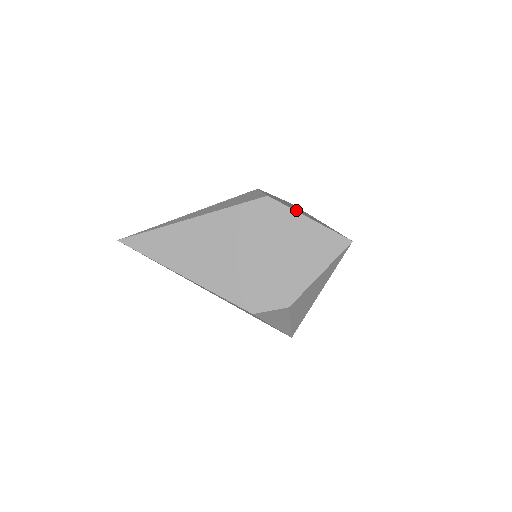
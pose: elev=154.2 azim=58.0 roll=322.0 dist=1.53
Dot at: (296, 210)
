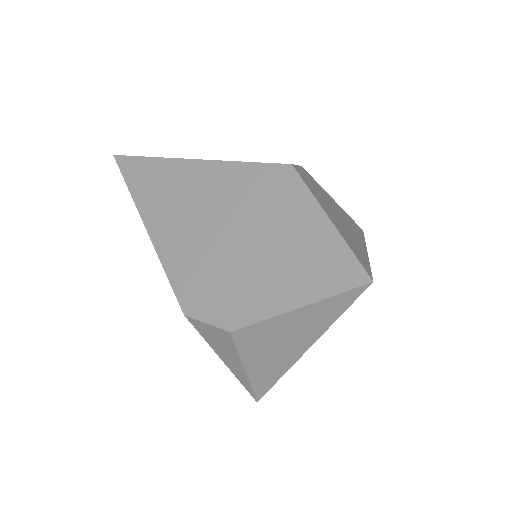
Dot at: (323, 203)
